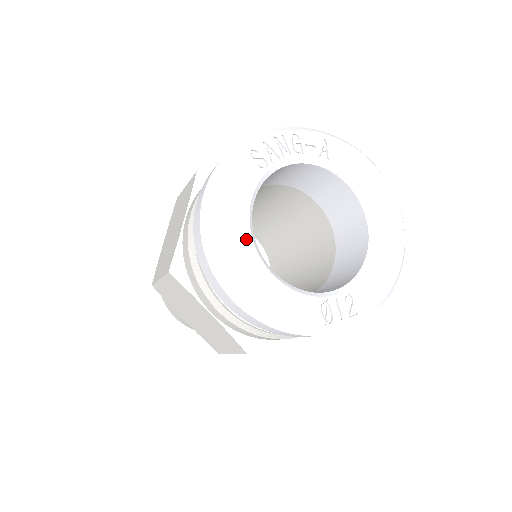
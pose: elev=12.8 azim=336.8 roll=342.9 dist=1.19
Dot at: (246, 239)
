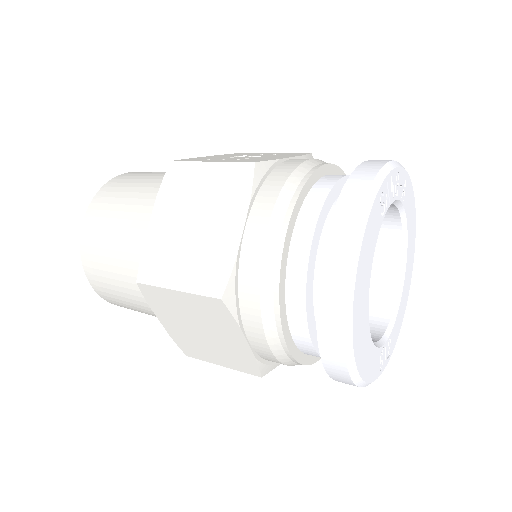
Dot at: (366, 300)
